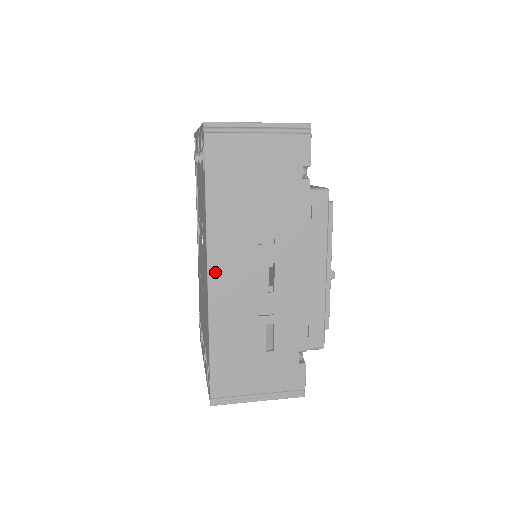
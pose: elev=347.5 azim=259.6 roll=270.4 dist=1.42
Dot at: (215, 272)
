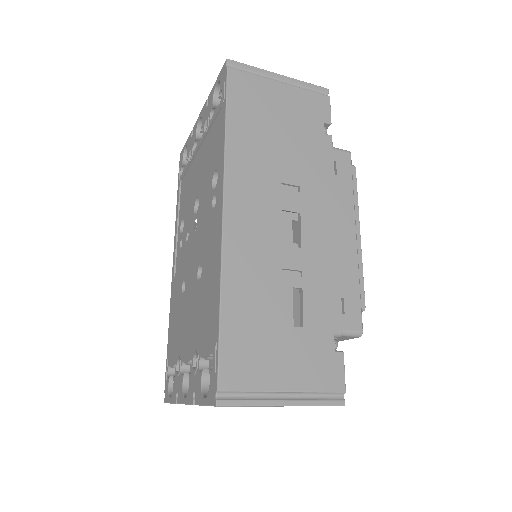
Dot at: (232, 209)
